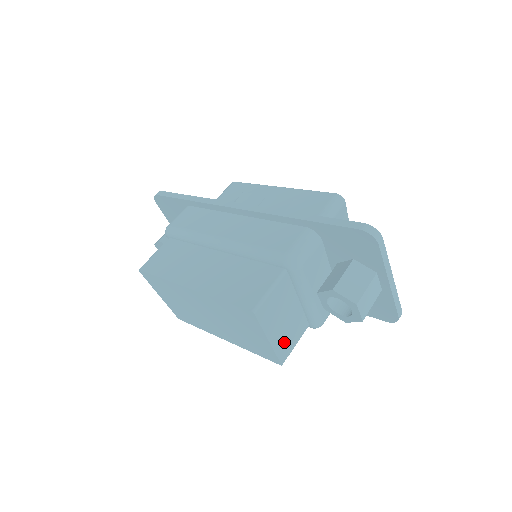
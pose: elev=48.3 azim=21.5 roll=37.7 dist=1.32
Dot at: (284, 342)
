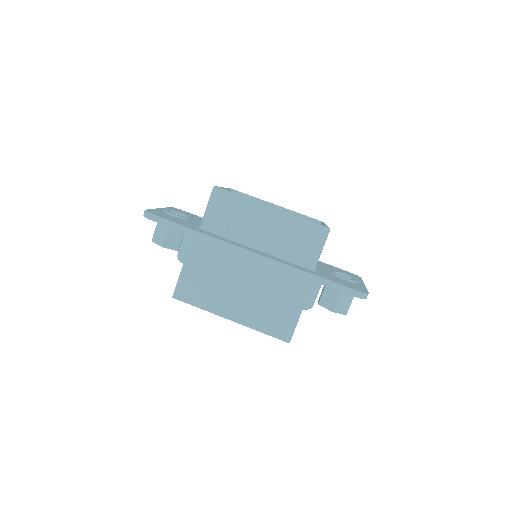
Dot at: occluded
